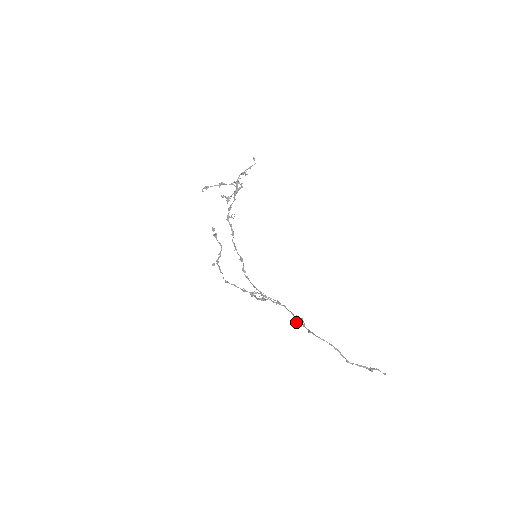
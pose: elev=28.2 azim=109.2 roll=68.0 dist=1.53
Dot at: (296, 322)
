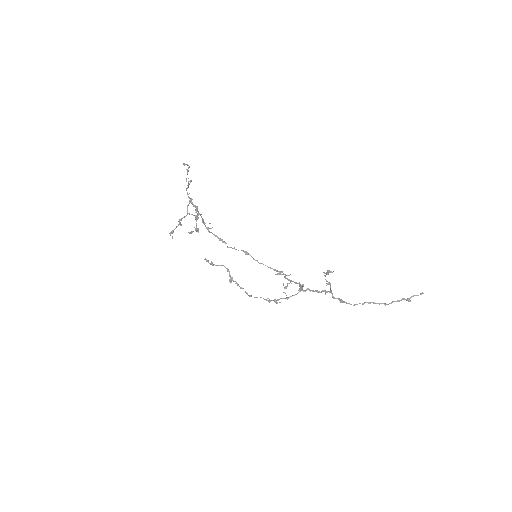
Dot at: occluded
